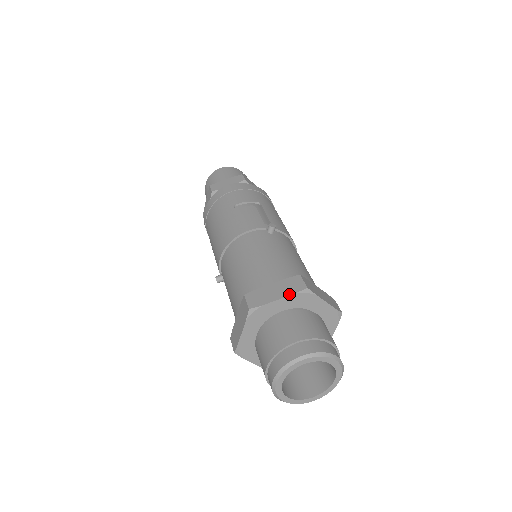
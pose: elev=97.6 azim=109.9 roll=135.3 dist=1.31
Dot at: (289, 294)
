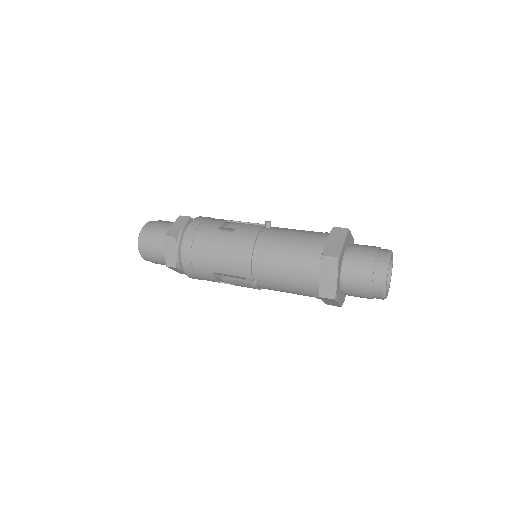
Dot at: (345, 237)
